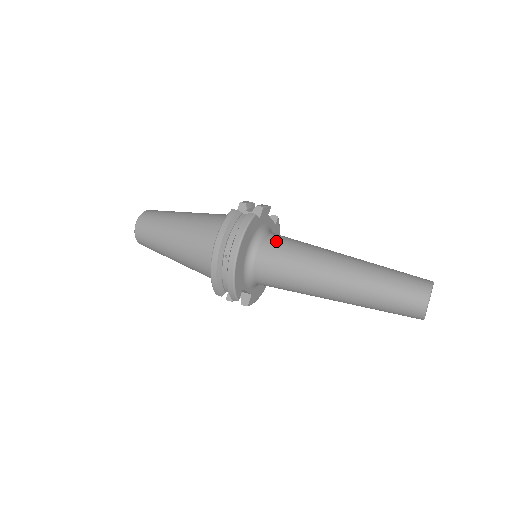
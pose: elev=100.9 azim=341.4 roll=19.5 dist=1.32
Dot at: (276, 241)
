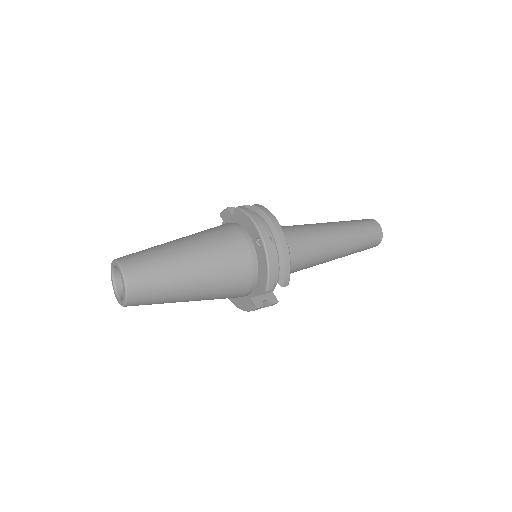
Dot at: occluded
